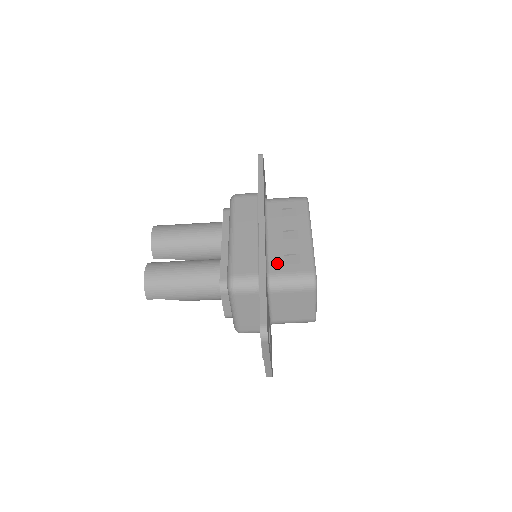
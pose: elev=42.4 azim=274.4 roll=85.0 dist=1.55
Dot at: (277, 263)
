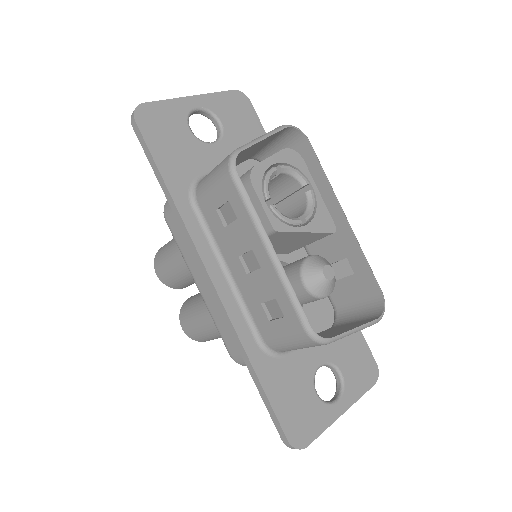
Dot at: (261, 321)
